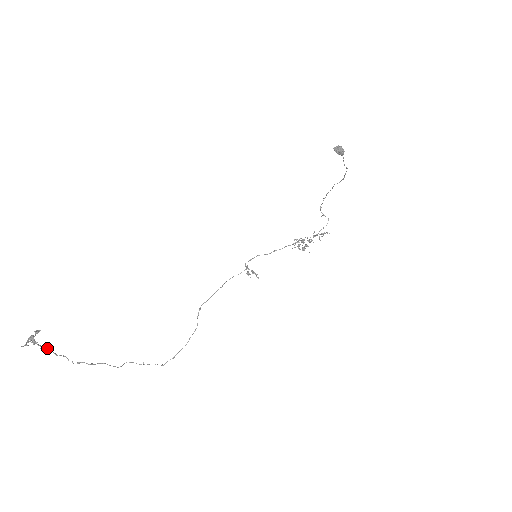
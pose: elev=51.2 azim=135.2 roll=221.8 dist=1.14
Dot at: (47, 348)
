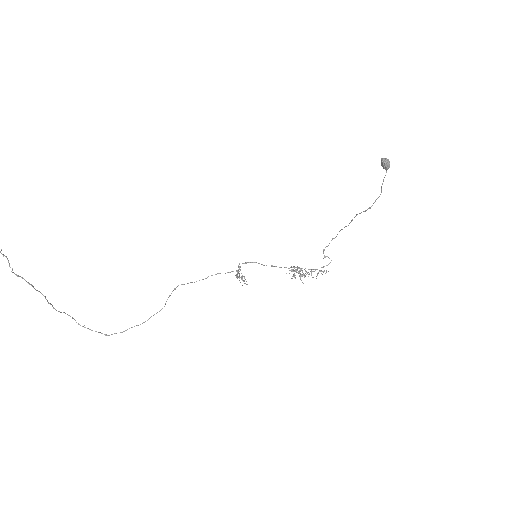
Dot at: out of frame
